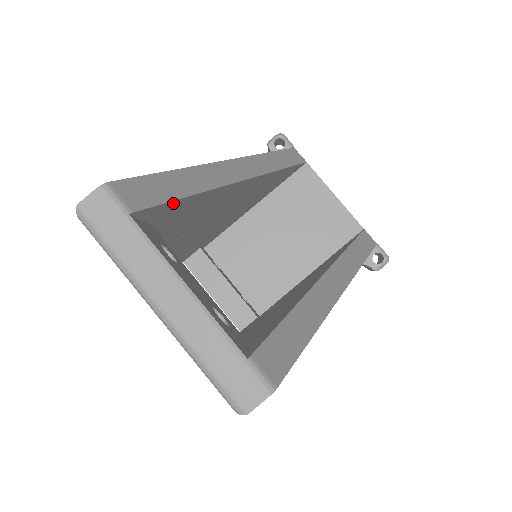
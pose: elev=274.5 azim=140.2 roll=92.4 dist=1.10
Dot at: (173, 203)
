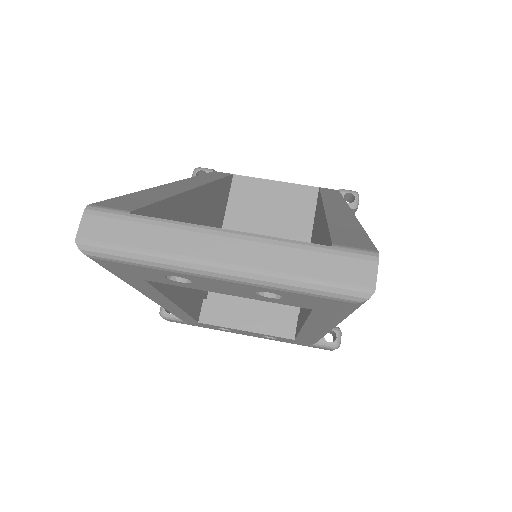
Dot at: (158, 207)
